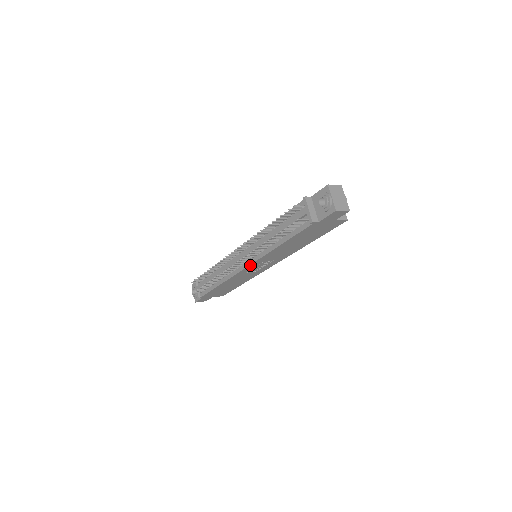
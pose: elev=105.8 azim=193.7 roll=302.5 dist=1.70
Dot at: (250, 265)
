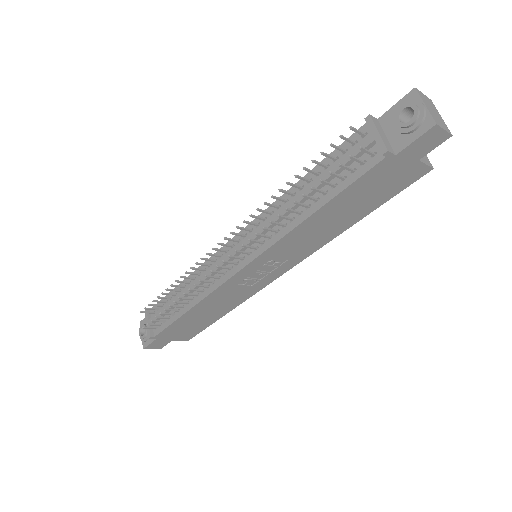
Dot at: (249, 264)
